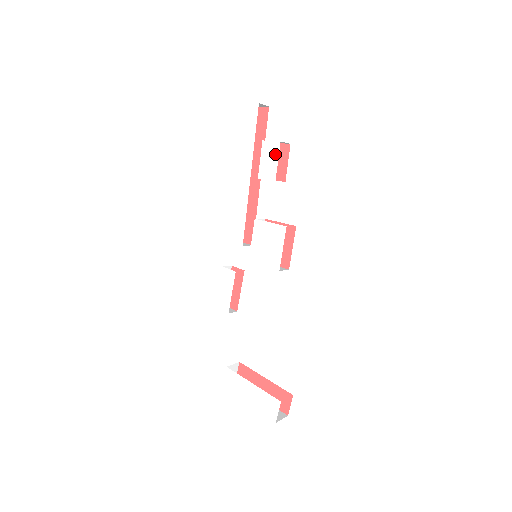
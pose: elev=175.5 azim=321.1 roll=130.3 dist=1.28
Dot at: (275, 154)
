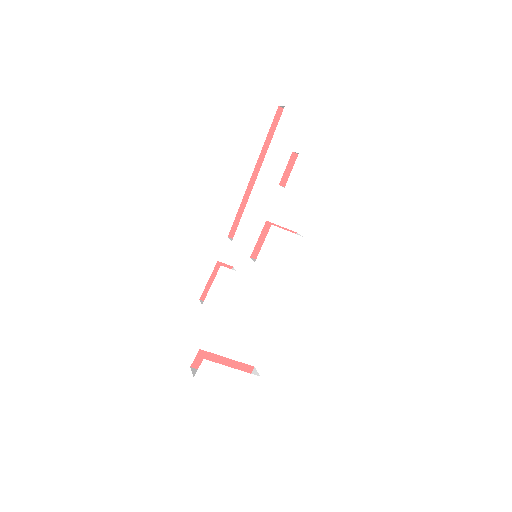
Dot at: (309, 171)
